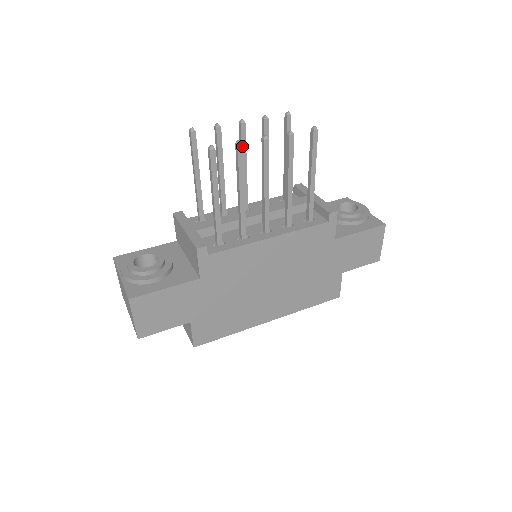
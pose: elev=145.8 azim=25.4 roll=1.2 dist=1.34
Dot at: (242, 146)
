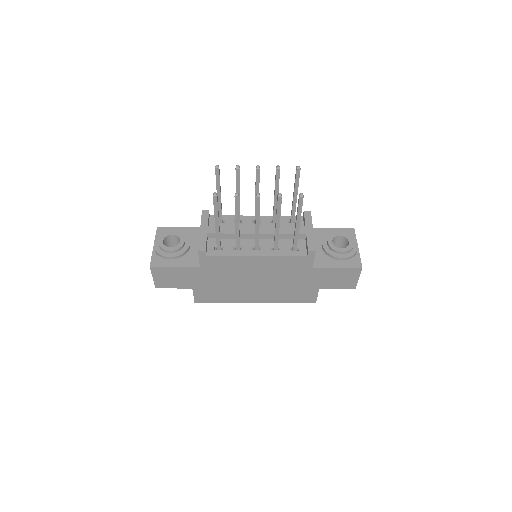
Dot at: (238, 197)
